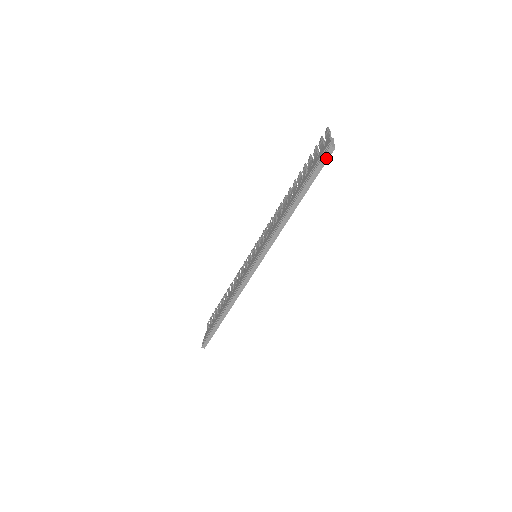
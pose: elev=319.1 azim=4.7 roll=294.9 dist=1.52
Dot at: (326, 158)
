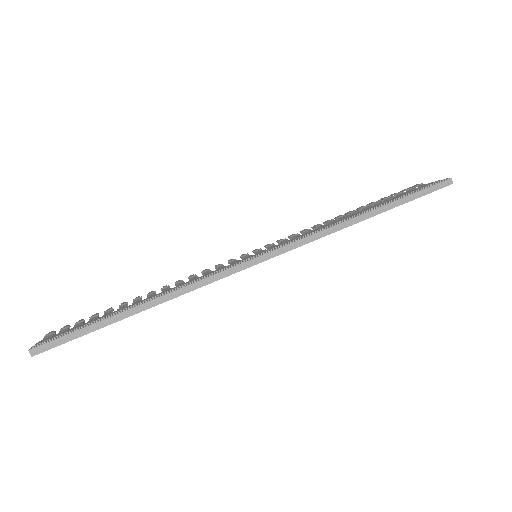
Dot at: (440, 186)
